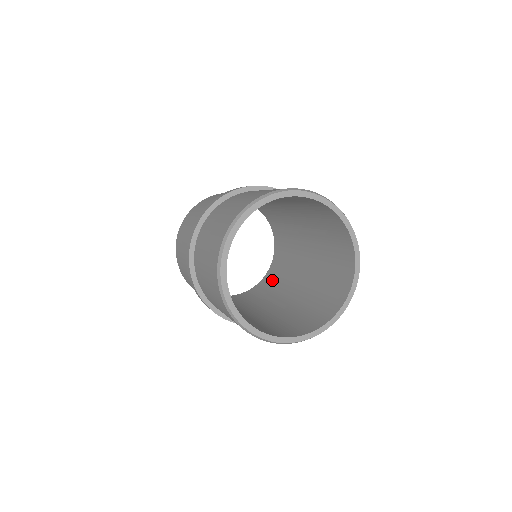
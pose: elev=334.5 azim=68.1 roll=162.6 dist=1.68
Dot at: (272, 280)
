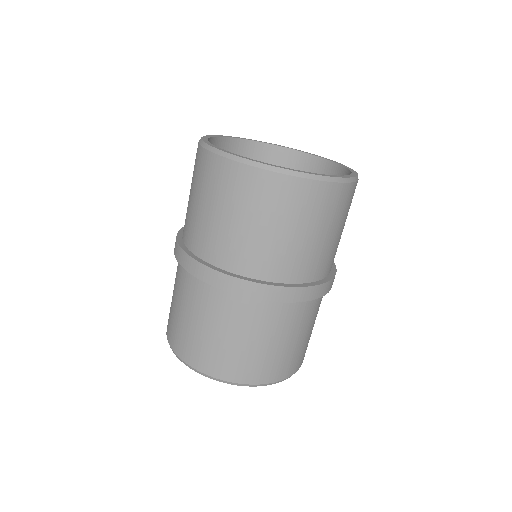
Dot at: occluded
